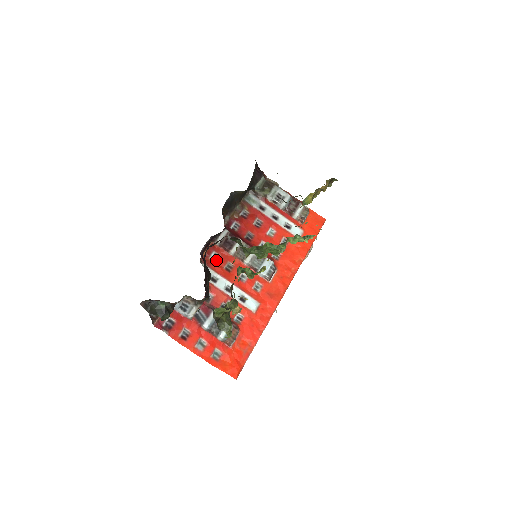
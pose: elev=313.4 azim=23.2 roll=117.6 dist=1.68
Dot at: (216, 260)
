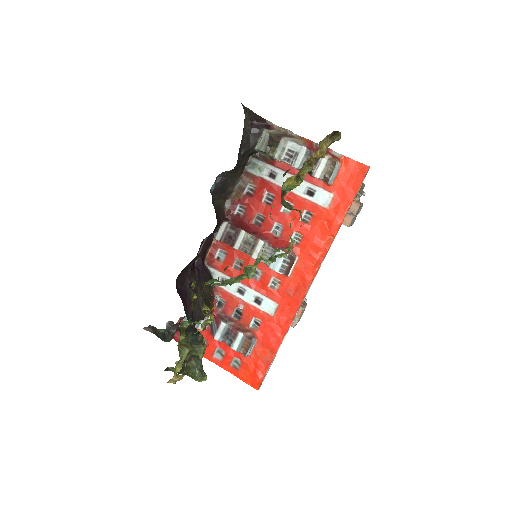
Dot at: (223, 258)
